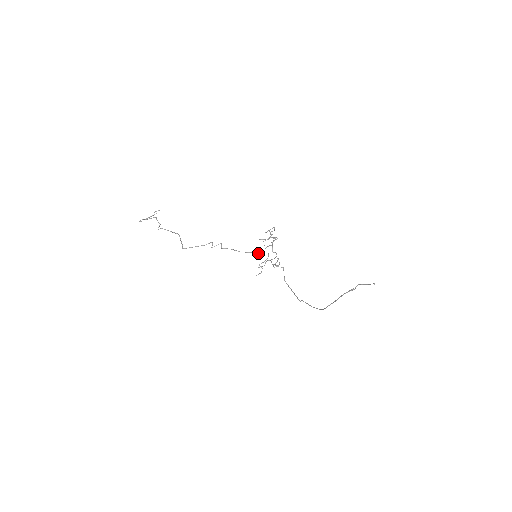
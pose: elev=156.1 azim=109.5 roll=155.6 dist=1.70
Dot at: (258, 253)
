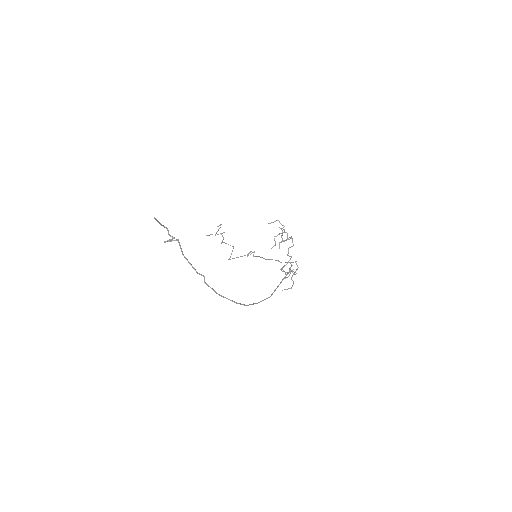
Dot at: (287, 262)
